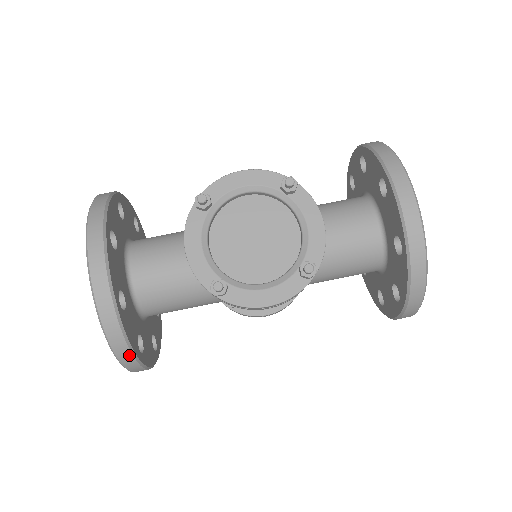
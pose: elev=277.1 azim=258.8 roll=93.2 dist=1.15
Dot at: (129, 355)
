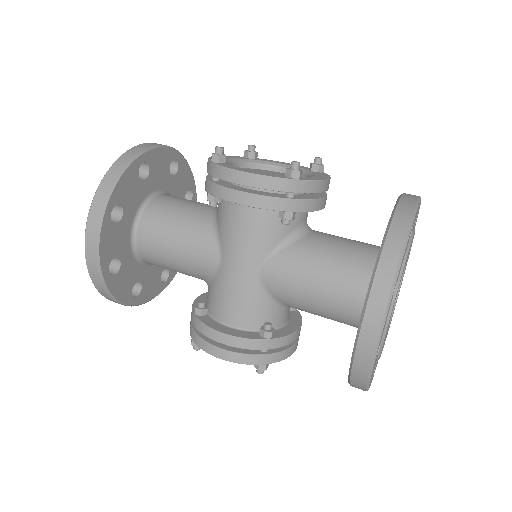
Dot at: (108, 189)
